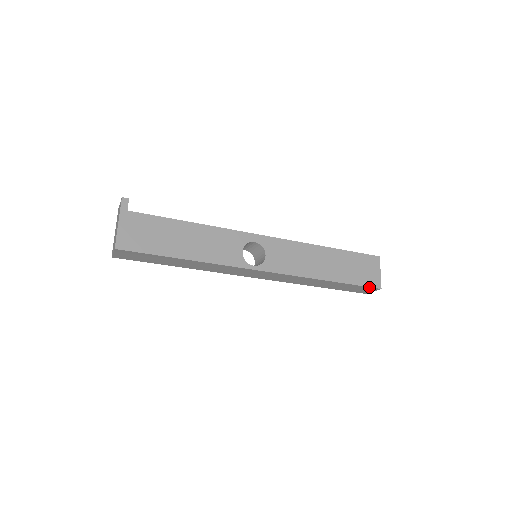
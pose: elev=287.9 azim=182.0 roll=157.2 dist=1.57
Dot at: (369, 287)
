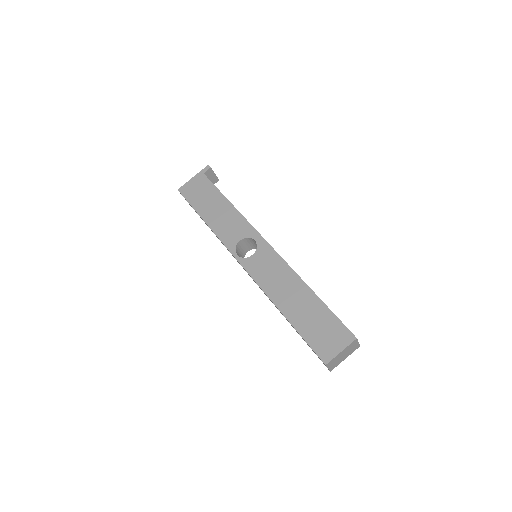
Dot at: (315, 352)
